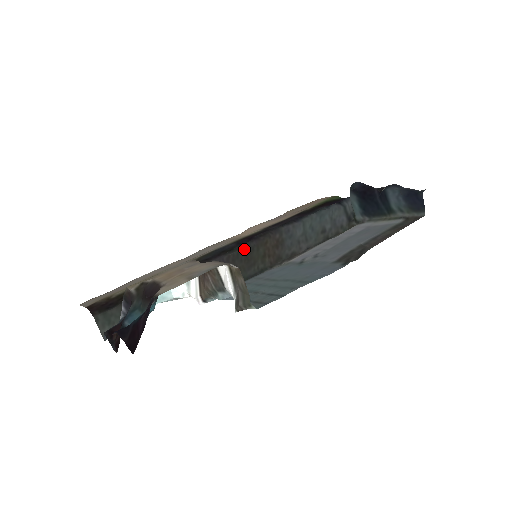
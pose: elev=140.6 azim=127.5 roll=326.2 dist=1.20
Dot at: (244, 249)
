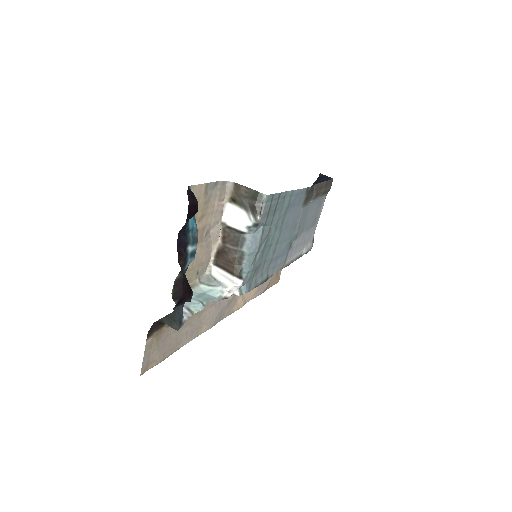
Dot at: occluded
